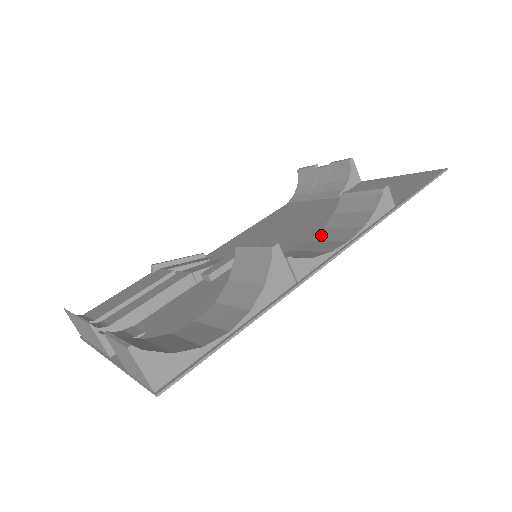
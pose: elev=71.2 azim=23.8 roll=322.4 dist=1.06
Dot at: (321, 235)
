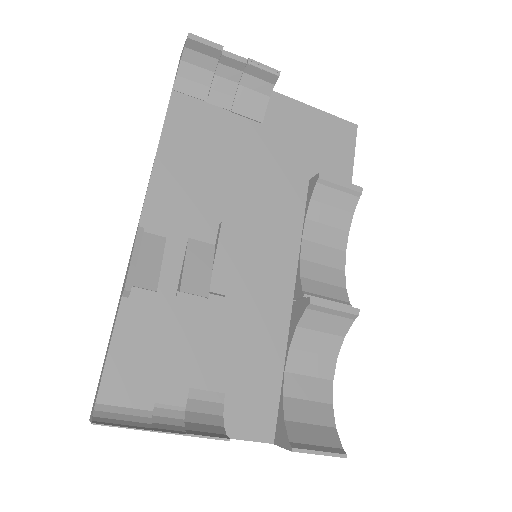
Dot at: (312, 232)
